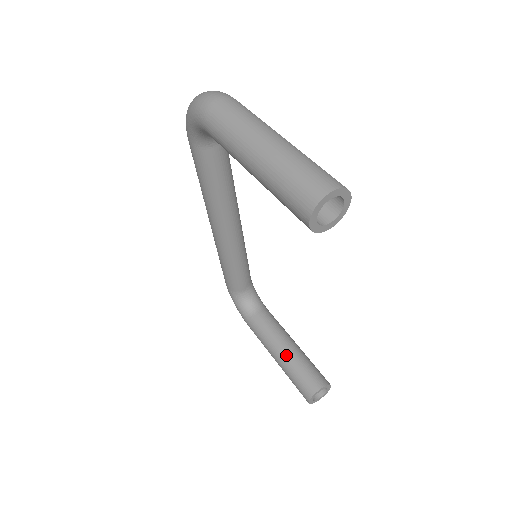
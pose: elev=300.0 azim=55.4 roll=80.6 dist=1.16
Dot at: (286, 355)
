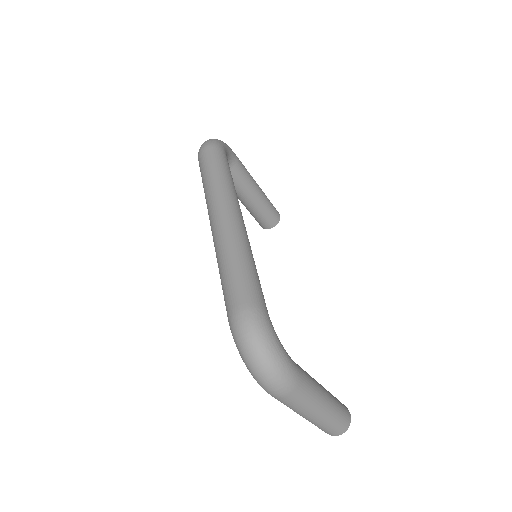
Dot at: (250, 206)
